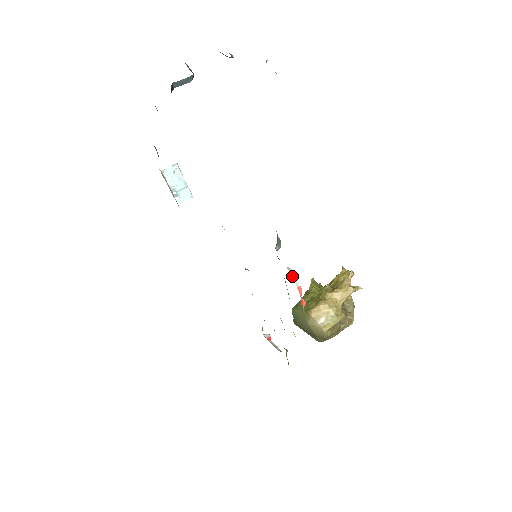
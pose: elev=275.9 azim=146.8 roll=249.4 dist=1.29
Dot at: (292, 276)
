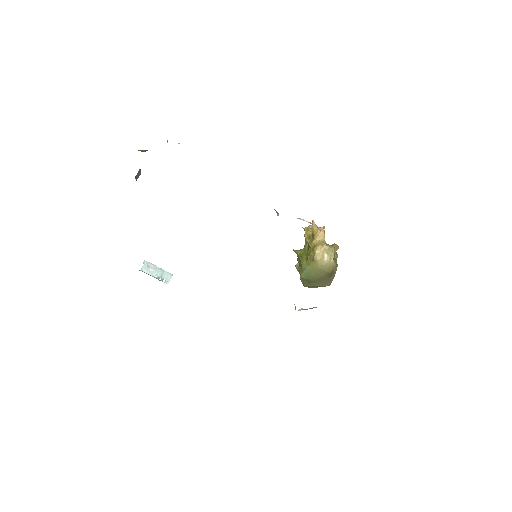
Dot at: occluded
